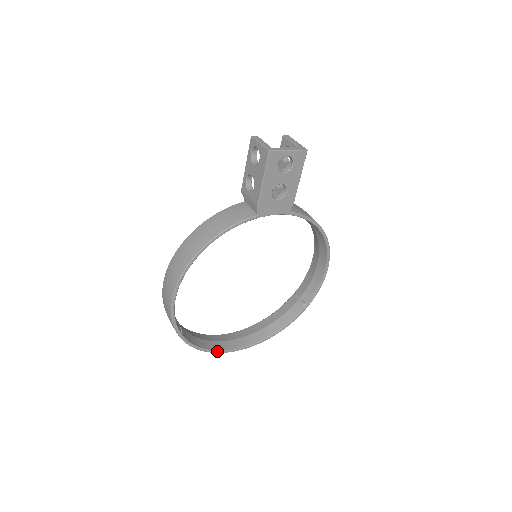
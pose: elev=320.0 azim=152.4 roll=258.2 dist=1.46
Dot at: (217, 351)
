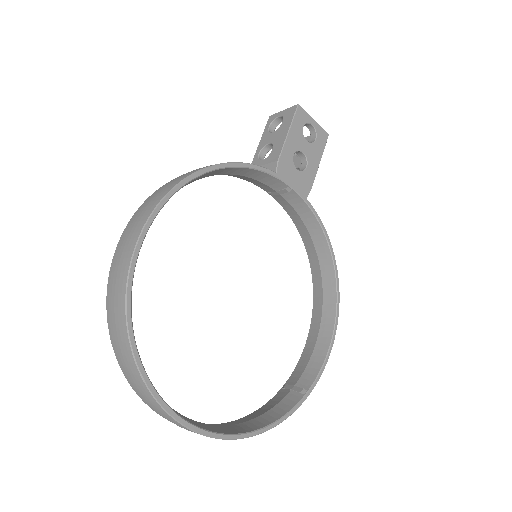
Dot at: (170, 408)
